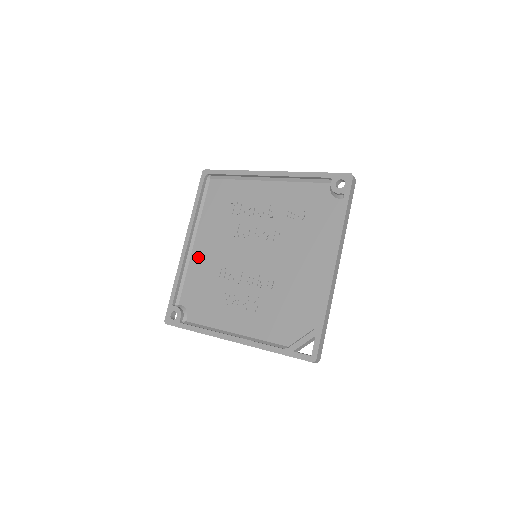
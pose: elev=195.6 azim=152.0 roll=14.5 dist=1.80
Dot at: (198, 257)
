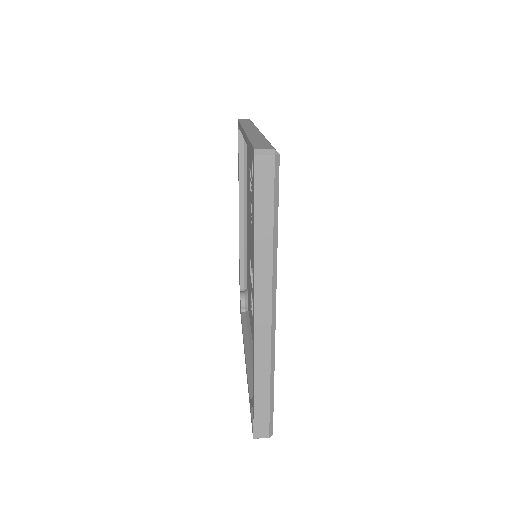
Dot at: occluded
